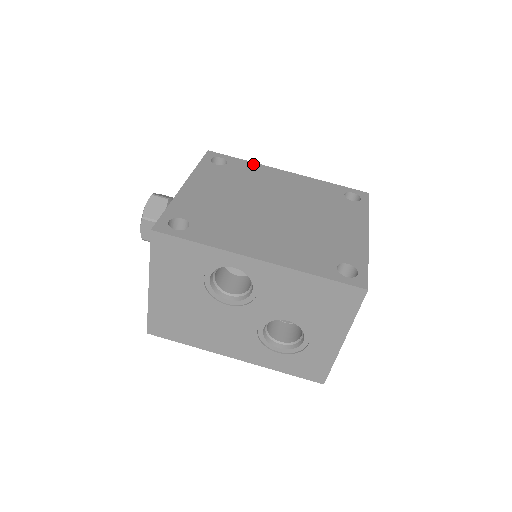
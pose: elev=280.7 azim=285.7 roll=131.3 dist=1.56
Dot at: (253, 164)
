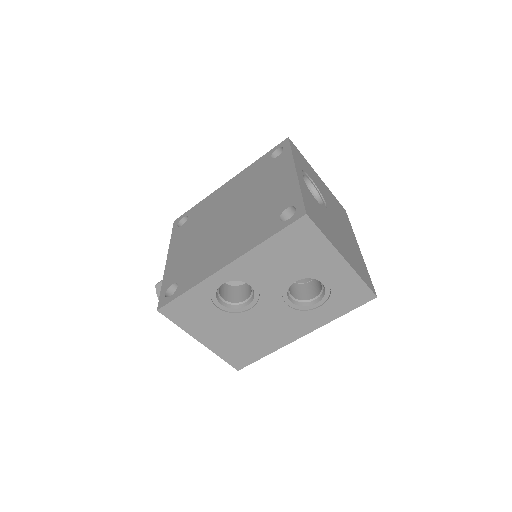
Dot at: (204, 201)
